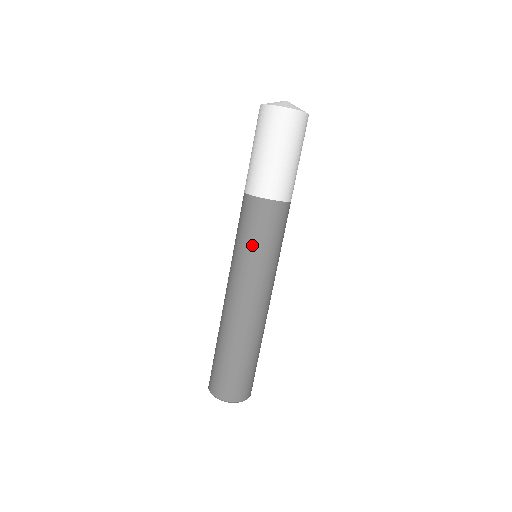
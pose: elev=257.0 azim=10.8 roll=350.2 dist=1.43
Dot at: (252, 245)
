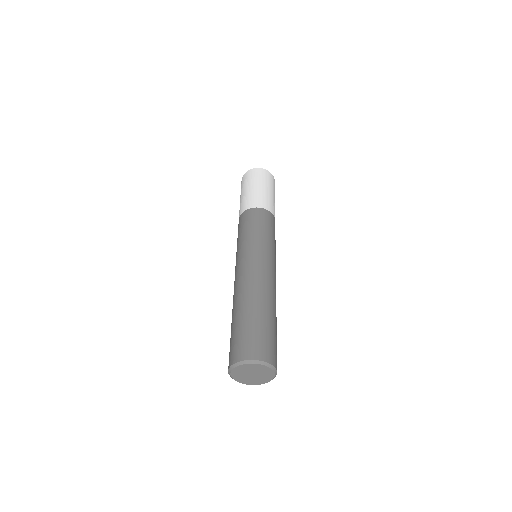
Dot at: (240, 239)
